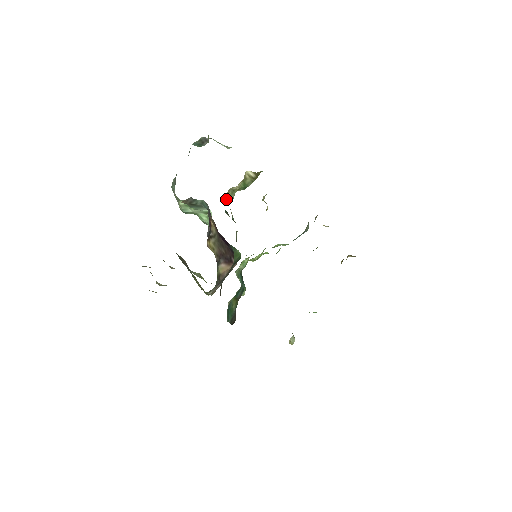
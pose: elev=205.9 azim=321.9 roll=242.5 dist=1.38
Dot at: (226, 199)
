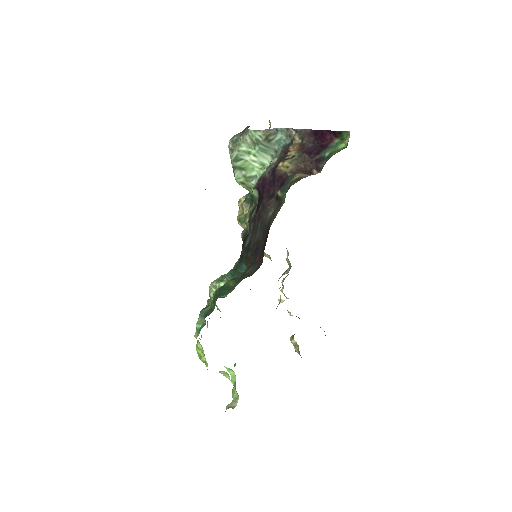
Dot at: (240, 201)
